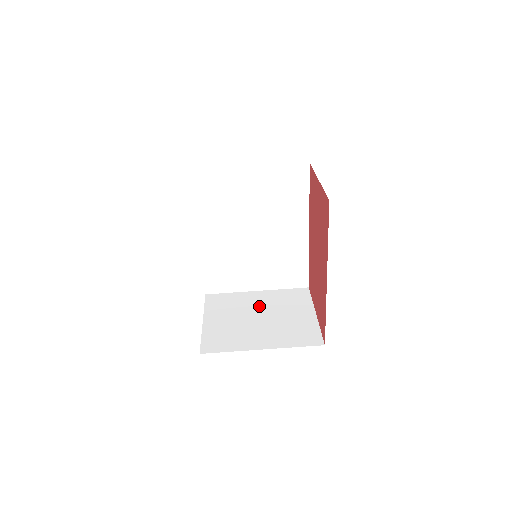
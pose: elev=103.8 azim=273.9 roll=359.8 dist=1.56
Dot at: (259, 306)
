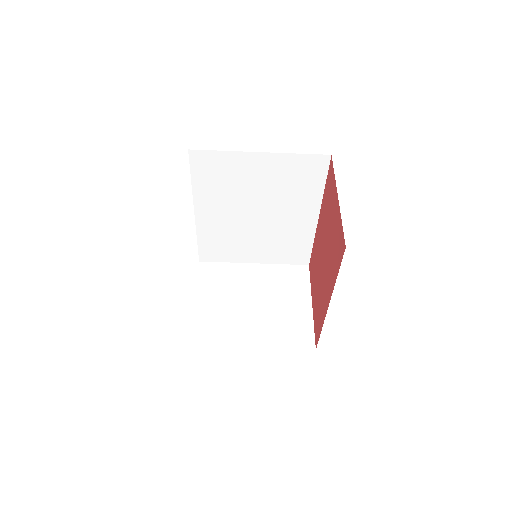
Dot at: (254, 286)
